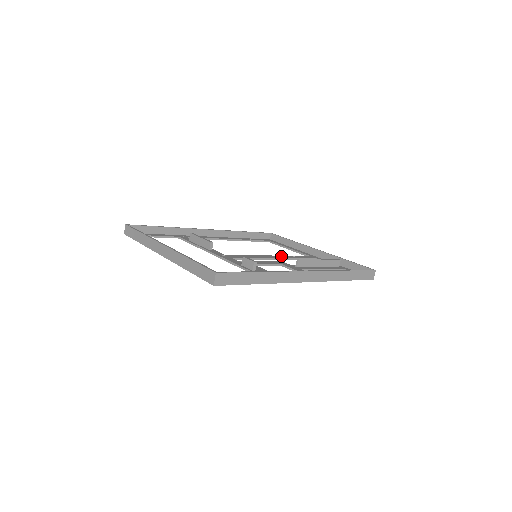
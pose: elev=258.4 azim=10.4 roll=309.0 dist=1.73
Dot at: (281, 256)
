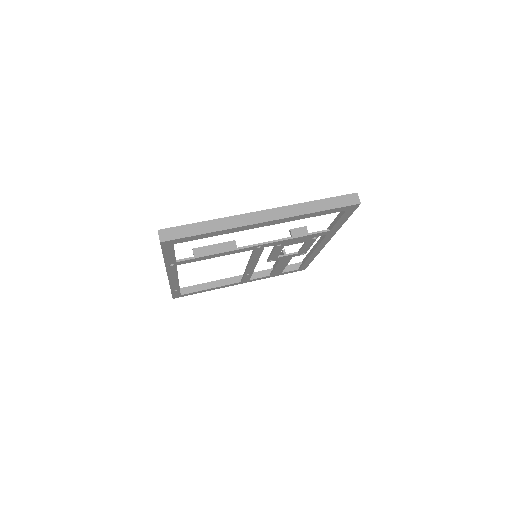
Dot at: occluded
